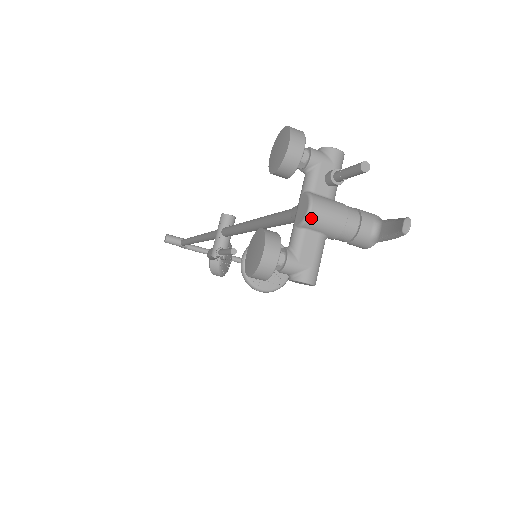
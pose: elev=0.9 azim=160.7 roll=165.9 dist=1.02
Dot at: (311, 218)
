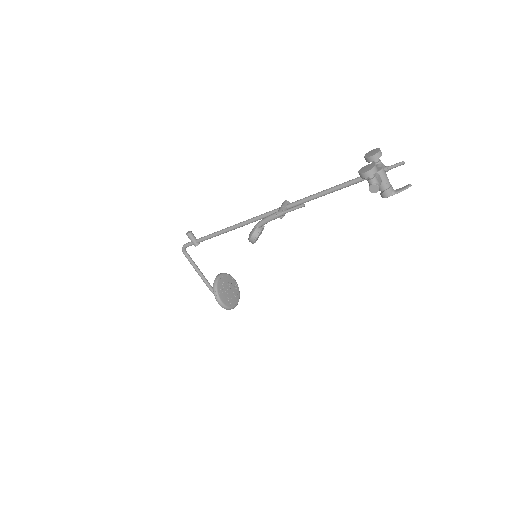
Dot at: (383, 171)
